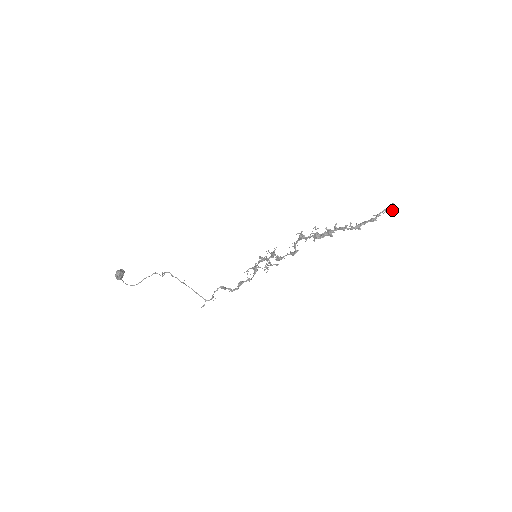
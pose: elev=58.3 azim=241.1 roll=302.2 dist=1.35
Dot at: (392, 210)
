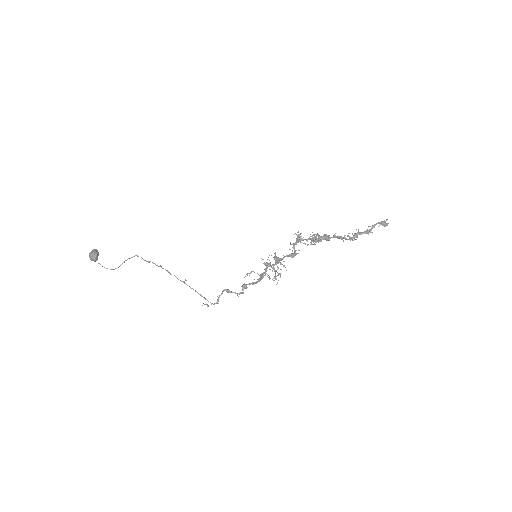
Dot at: (386, 224)
